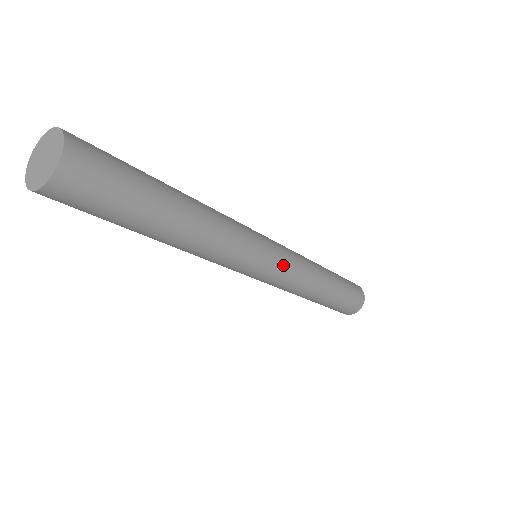
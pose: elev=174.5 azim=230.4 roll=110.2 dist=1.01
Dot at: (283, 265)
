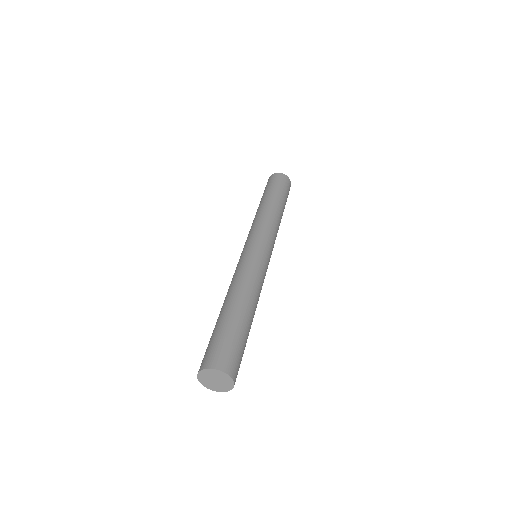
Dot at: occluded
